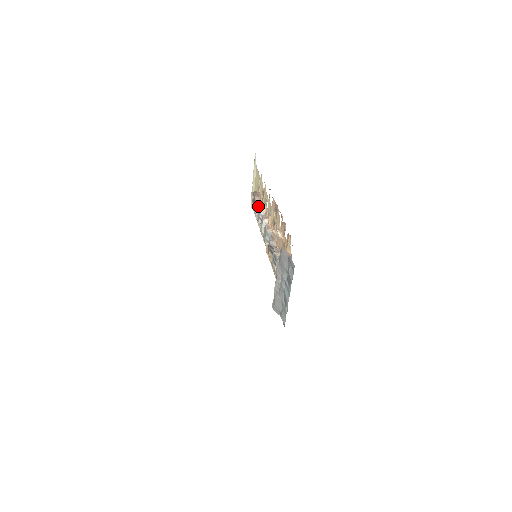
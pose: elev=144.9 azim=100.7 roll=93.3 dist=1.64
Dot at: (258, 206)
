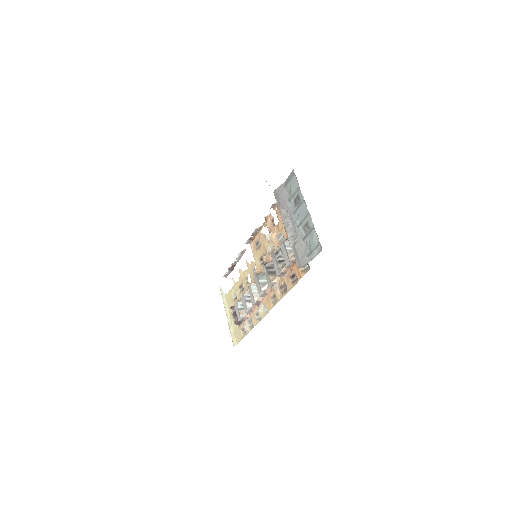
Dot at: occluded
